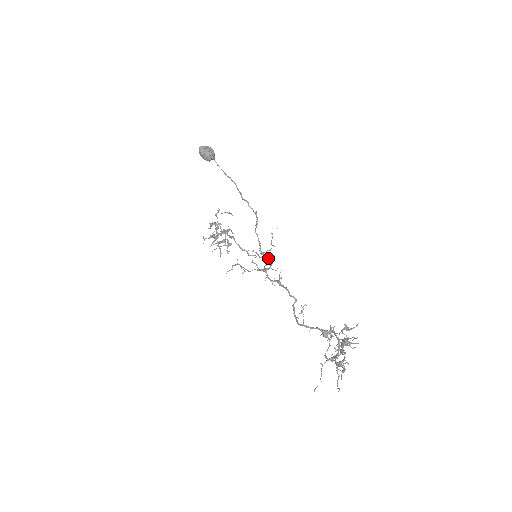
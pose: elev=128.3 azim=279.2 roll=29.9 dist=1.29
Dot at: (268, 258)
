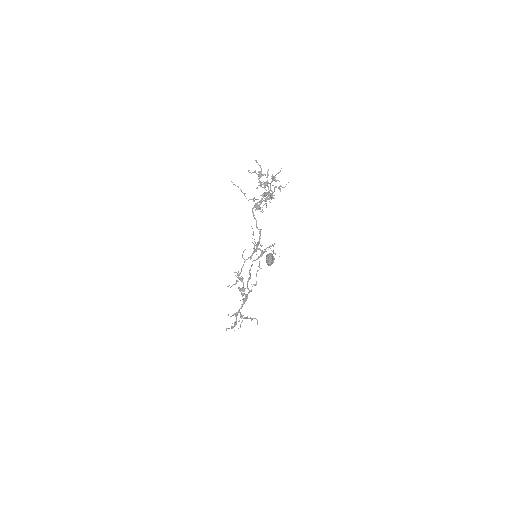
Dot at: (262, 254)
